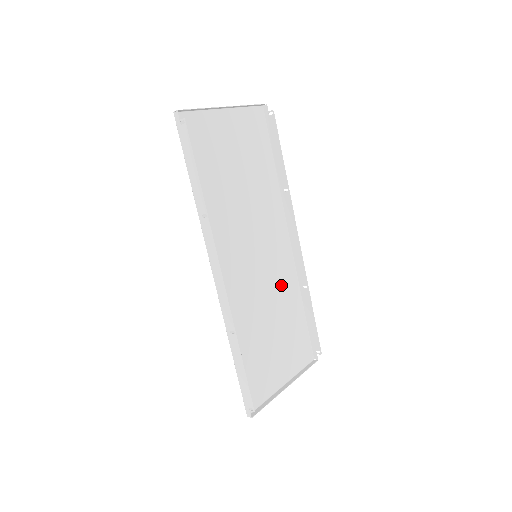
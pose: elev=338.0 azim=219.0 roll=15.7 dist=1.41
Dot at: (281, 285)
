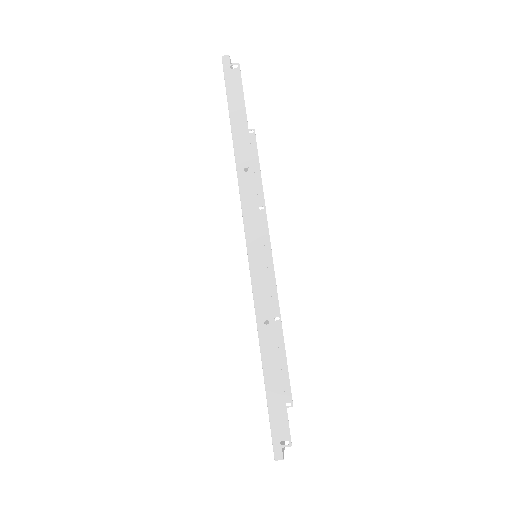
Dot at: occluded
